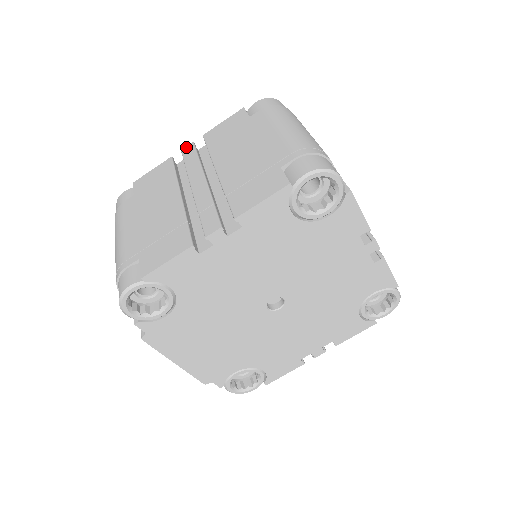
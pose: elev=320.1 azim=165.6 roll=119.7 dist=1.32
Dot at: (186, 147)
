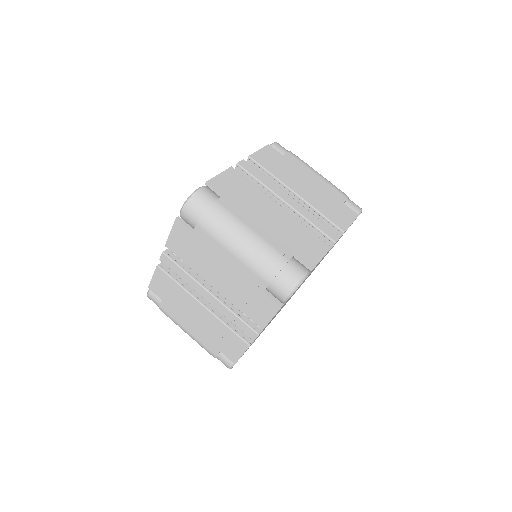
Dot at: (161, 258)
